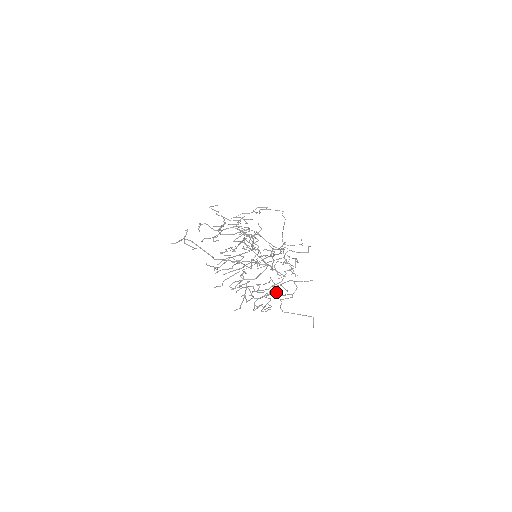
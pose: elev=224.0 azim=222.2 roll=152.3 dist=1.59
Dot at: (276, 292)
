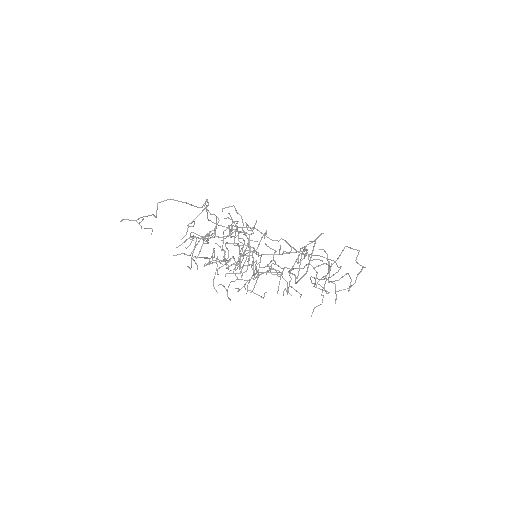
Dot at: (235, 225)
